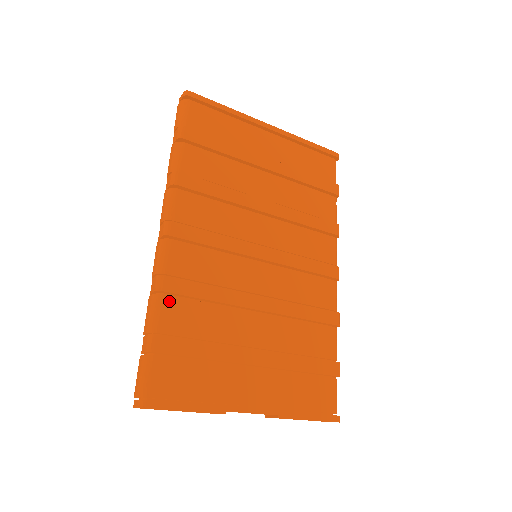
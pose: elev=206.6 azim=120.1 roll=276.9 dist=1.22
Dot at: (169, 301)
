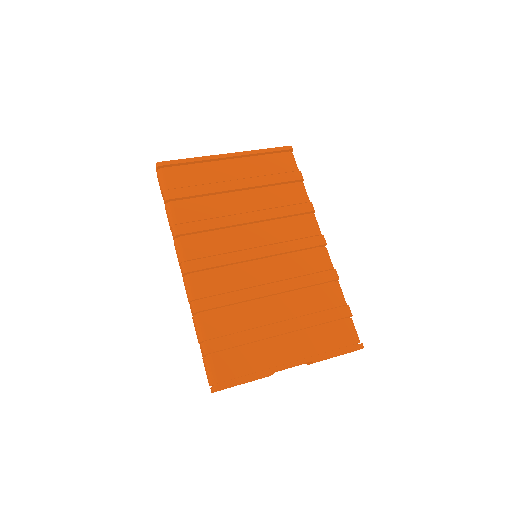
Dot at: (205, 316)
